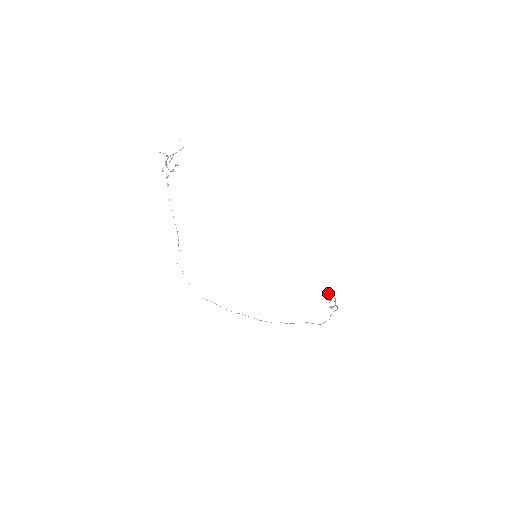
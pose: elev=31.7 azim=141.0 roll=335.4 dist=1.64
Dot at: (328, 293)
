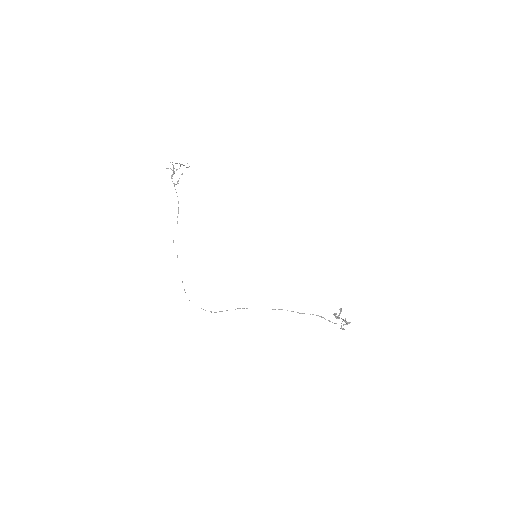
Dot at: (336, 318)
